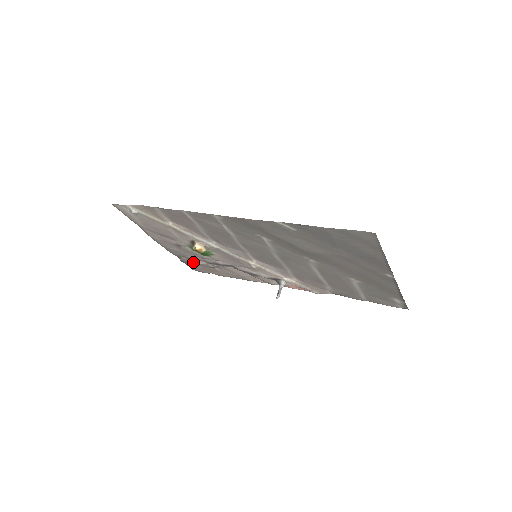
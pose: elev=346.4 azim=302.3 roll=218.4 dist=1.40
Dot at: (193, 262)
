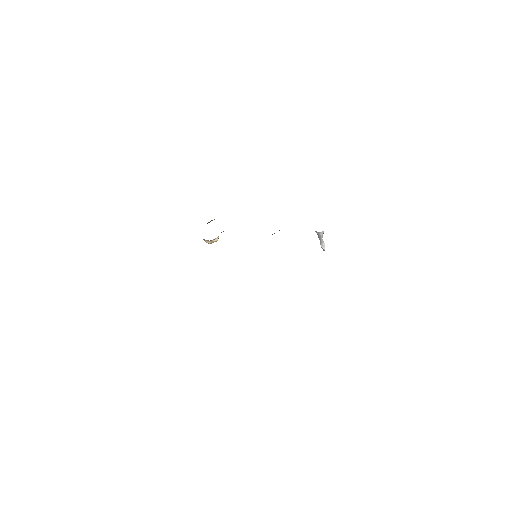
Dot at: occluded
